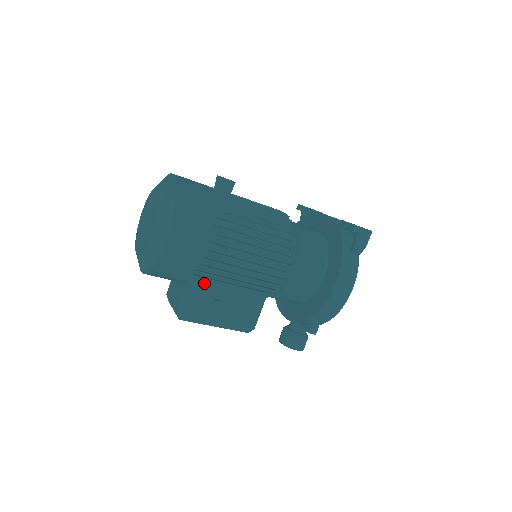
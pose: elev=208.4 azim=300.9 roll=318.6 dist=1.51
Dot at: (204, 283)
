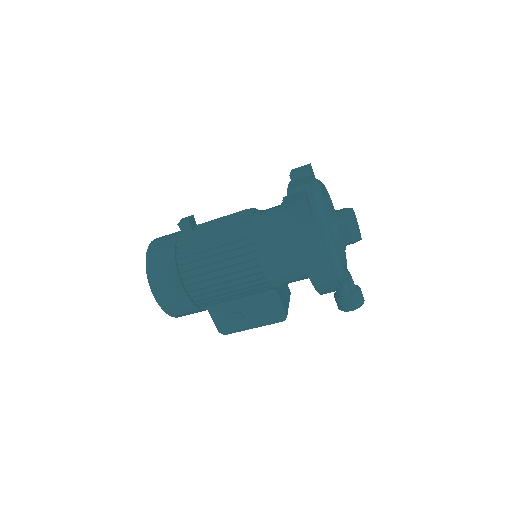
Dot at: (217, 306)
